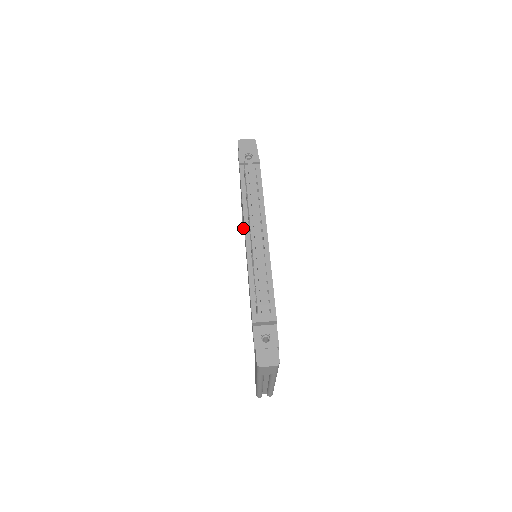
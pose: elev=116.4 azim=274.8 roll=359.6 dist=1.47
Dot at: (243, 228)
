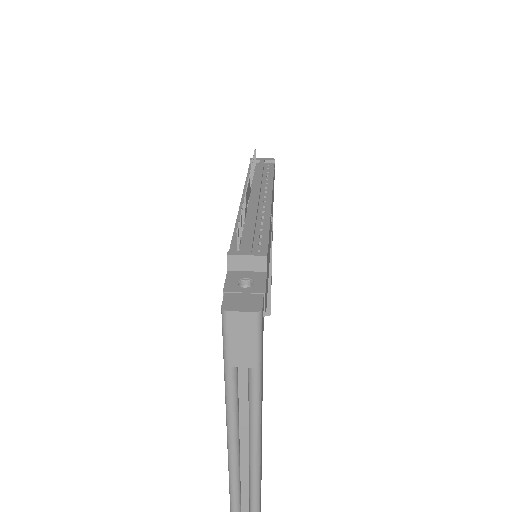
Dot at: occluded
